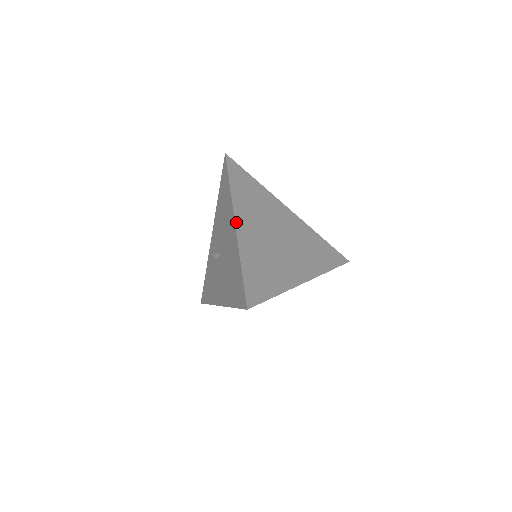
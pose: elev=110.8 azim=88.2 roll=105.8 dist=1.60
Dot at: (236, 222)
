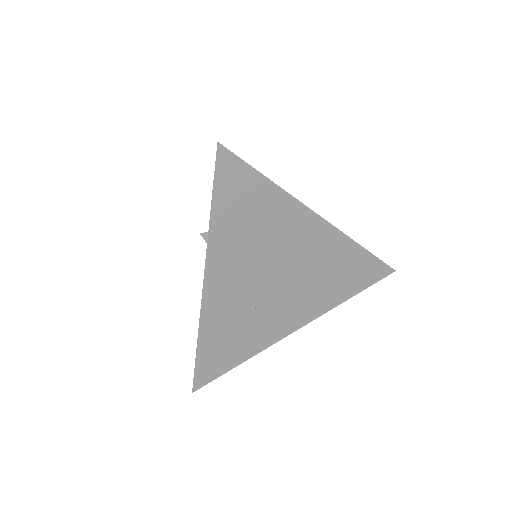
Dot at: (205, 283)
